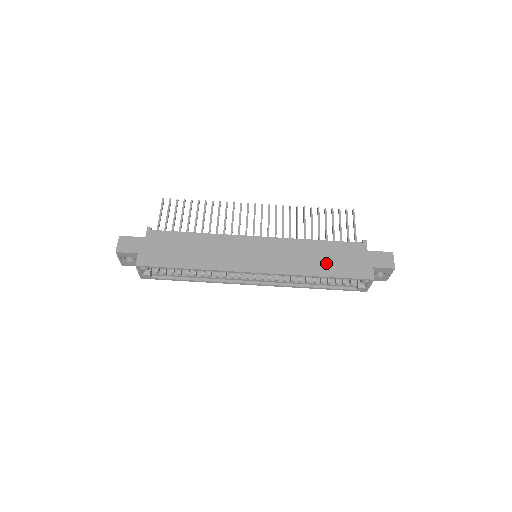
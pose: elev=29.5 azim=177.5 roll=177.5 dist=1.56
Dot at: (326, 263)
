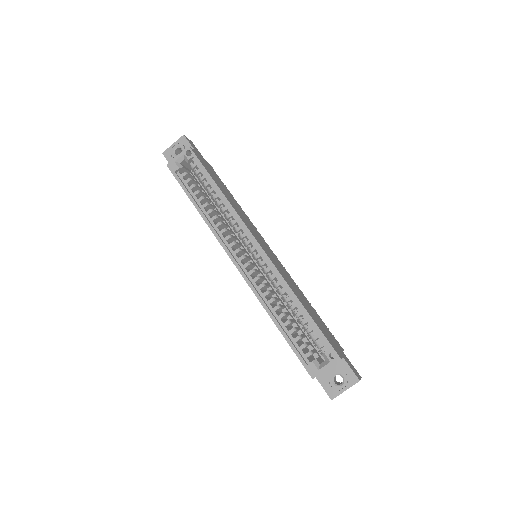
Dot at: (310, 310)
